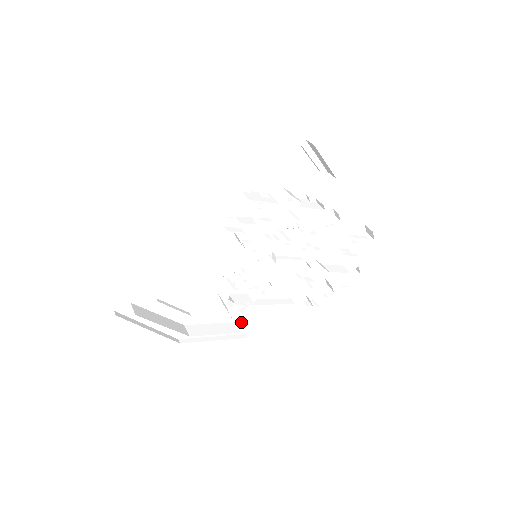
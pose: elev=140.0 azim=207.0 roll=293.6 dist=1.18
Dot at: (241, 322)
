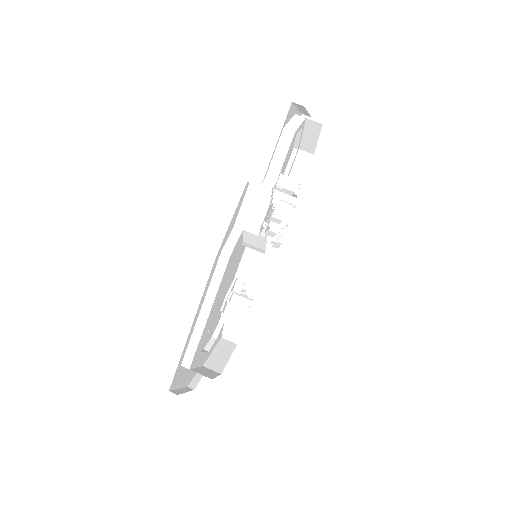
Dot at: occluded
